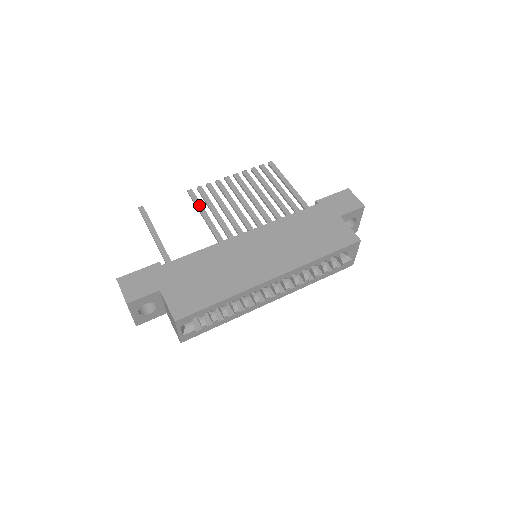
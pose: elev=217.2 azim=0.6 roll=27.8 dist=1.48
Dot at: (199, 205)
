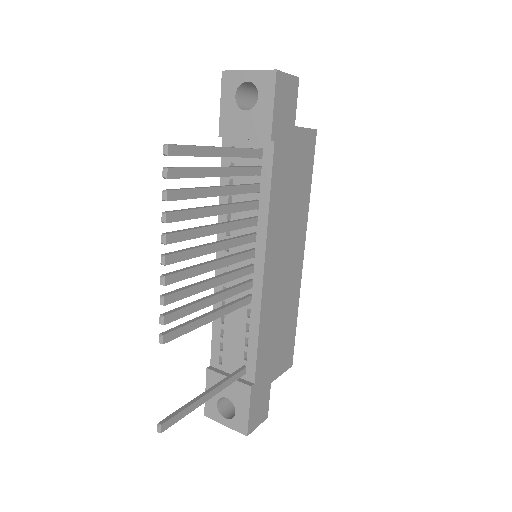
Dot at: (195, 326)
